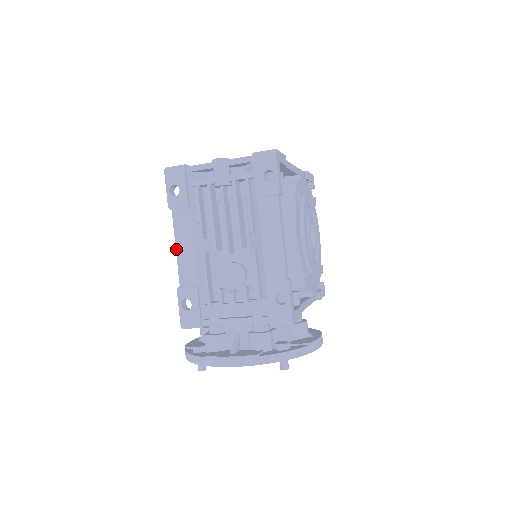
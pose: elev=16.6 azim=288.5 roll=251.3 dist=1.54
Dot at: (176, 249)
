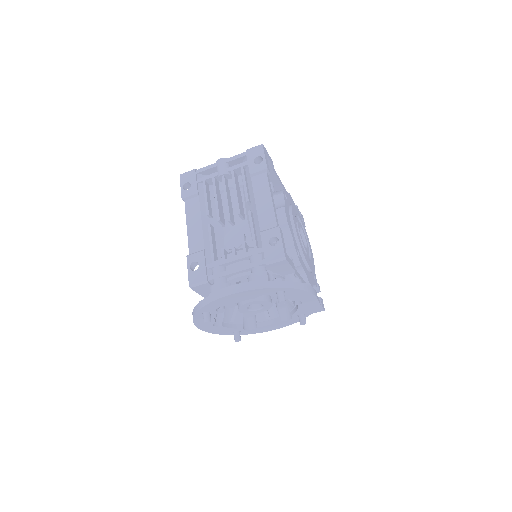
Dot at: (187, 227)
